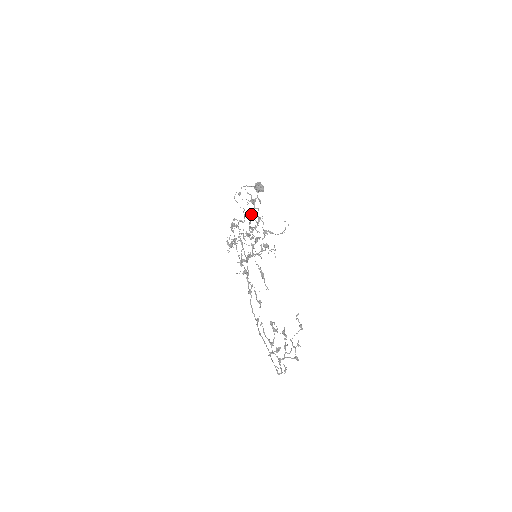
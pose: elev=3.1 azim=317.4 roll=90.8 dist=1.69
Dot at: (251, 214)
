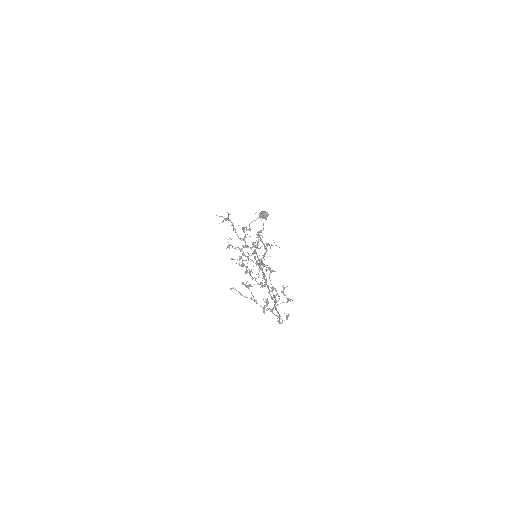
Dot at: (233, 229)
